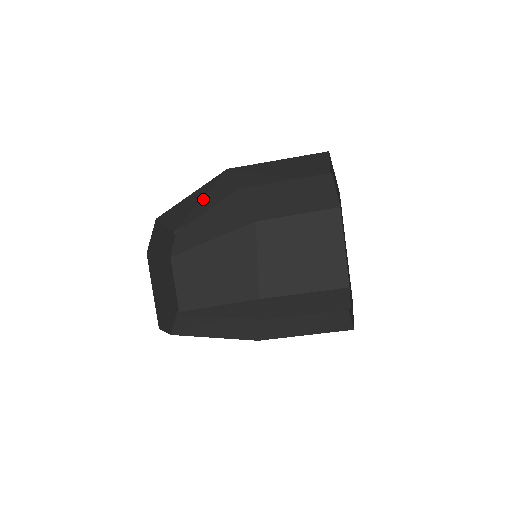
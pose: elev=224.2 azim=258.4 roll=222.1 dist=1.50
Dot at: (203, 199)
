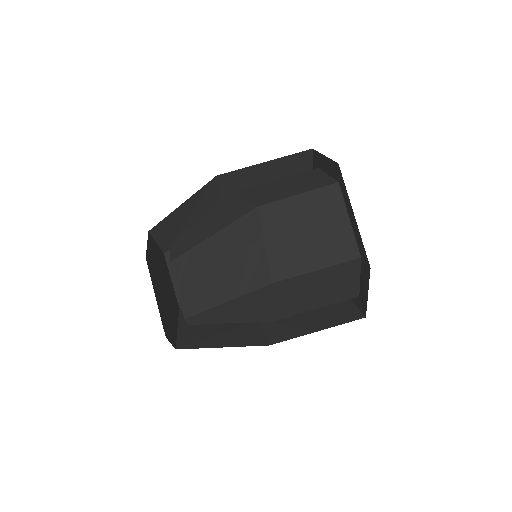
Dot at: (193, 212)
